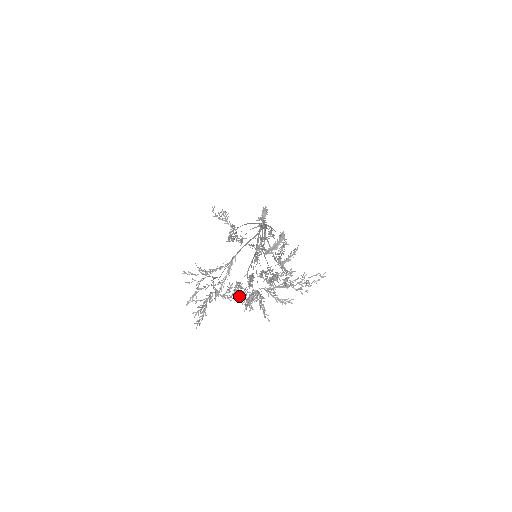
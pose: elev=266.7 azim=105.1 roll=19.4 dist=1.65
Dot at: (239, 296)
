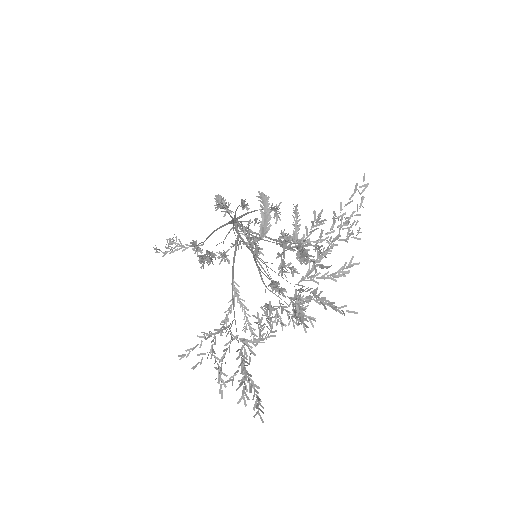
Dot at: (281, 321)
